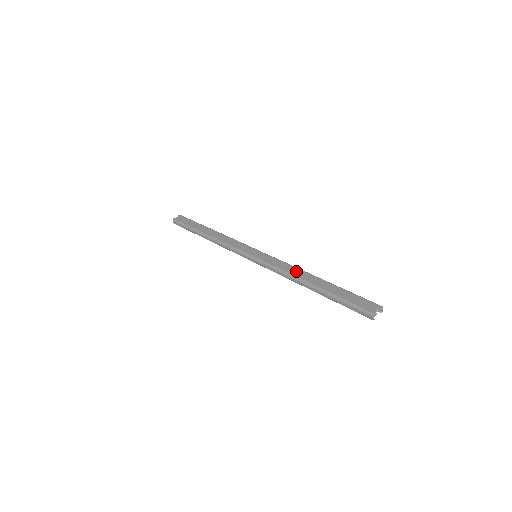
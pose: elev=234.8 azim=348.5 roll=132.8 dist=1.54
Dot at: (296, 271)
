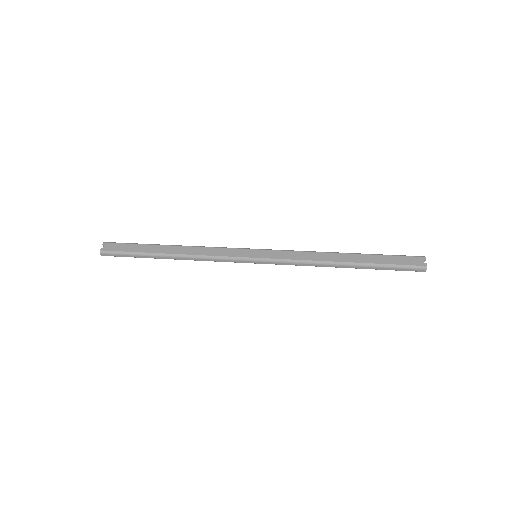
Dot at: (319, 255)
